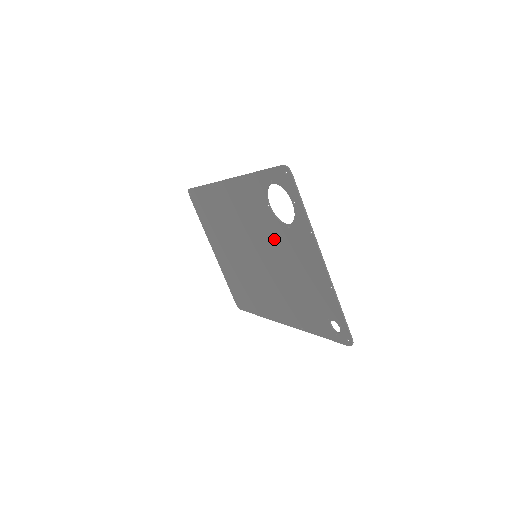
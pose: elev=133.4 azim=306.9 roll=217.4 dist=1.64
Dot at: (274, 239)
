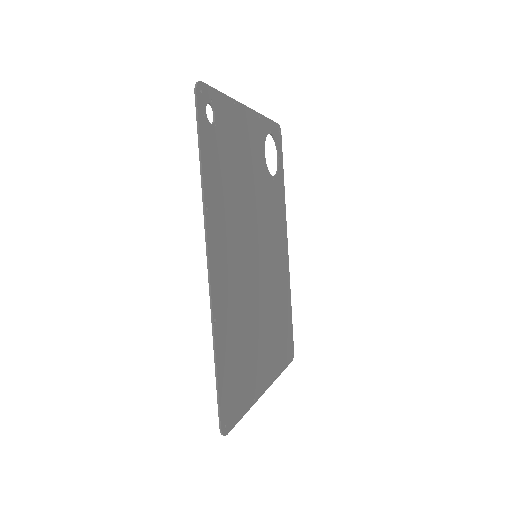
Dot at: (260, 191)
